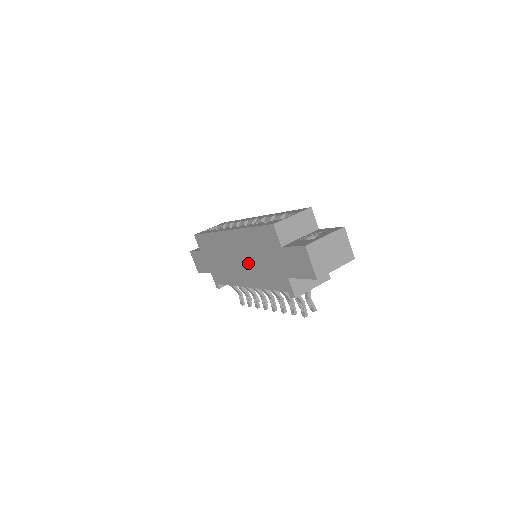
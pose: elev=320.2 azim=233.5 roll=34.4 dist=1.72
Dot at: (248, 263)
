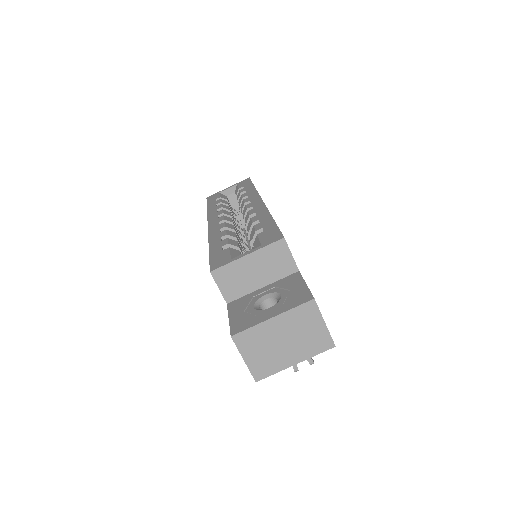
Dot at: occluded
